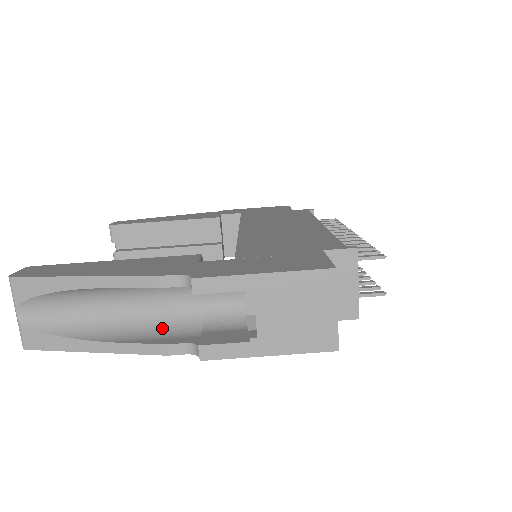
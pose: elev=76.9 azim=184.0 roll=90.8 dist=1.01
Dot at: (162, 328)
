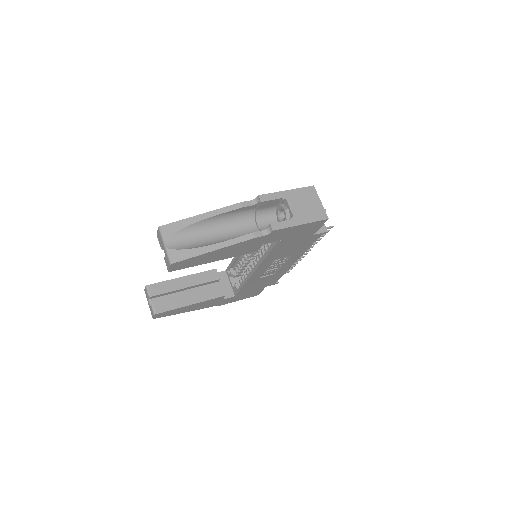
Dot at: occluded
